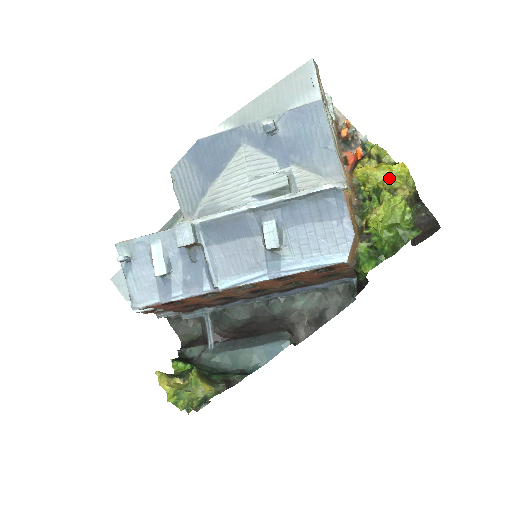
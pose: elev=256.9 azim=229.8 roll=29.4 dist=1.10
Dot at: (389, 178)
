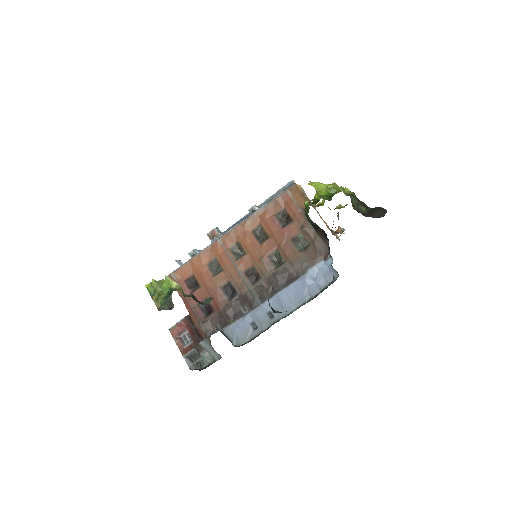
Dot at: occluded
